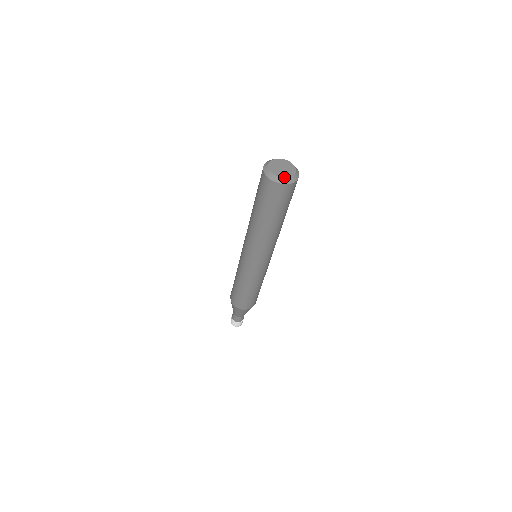
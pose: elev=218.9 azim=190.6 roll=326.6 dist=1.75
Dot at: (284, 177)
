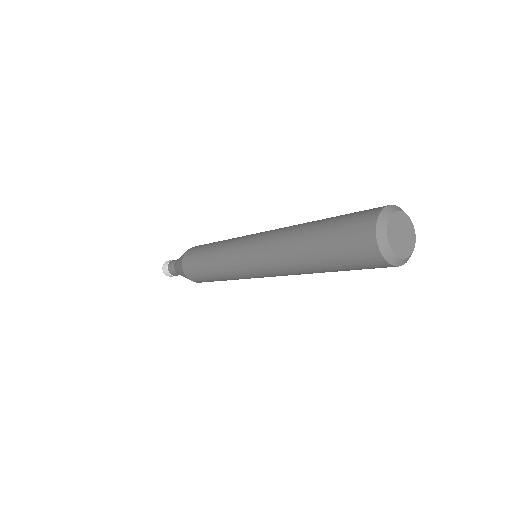
Dot at: (407, 257)
